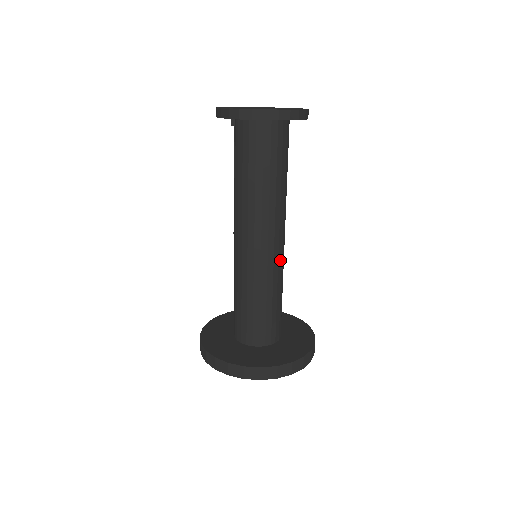
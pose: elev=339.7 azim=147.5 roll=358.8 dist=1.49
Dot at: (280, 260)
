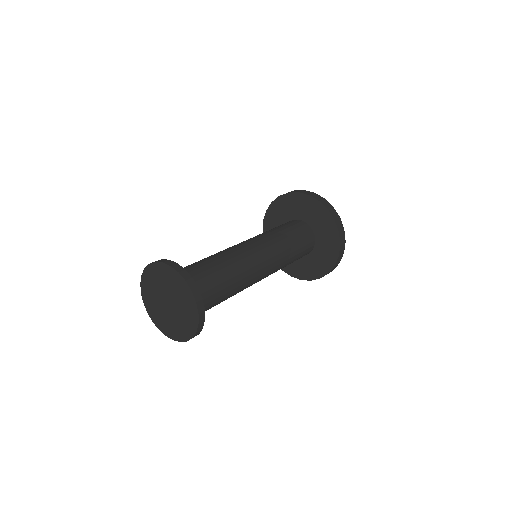
Dot at: (273, 269)
